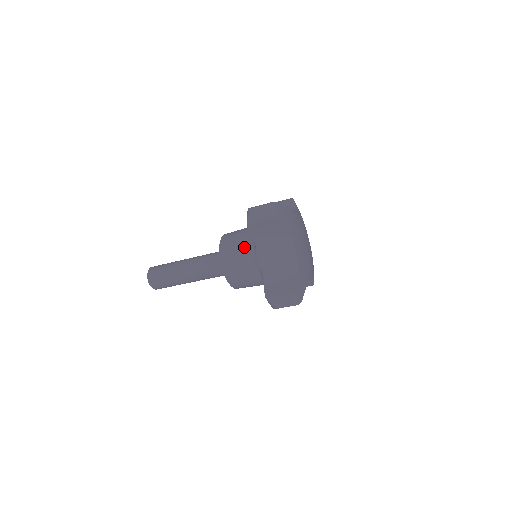
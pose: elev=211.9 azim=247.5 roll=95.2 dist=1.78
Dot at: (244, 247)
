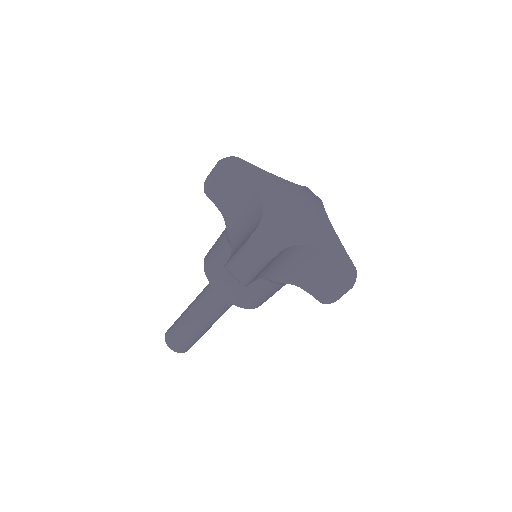
Dot at: (222, 234)
